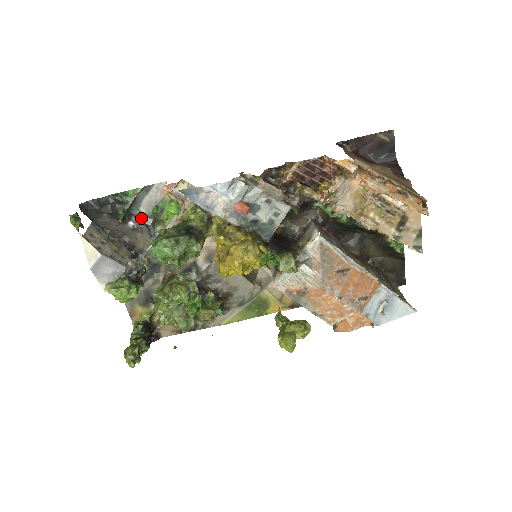
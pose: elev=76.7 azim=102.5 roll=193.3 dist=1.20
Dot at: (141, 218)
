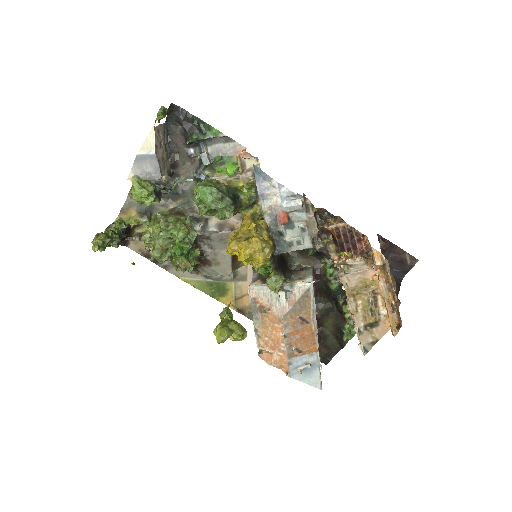
Dot at: (203, 154)
